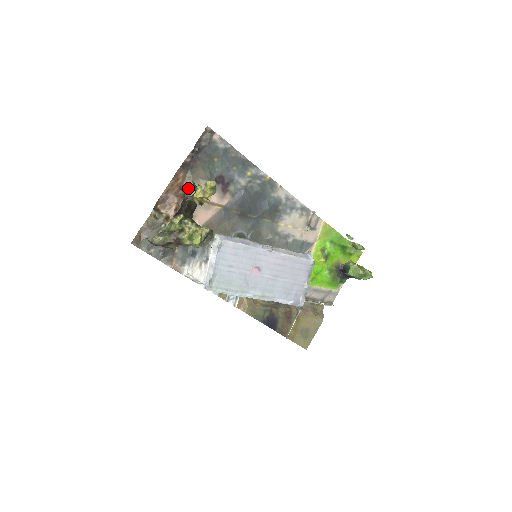
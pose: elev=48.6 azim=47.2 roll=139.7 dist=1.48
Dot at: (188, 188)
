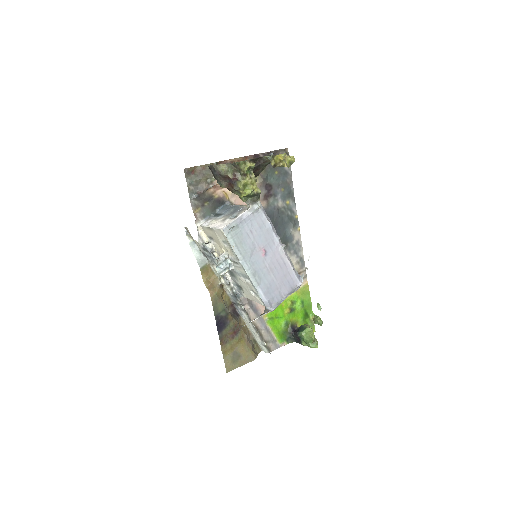
Dot at: occluded
